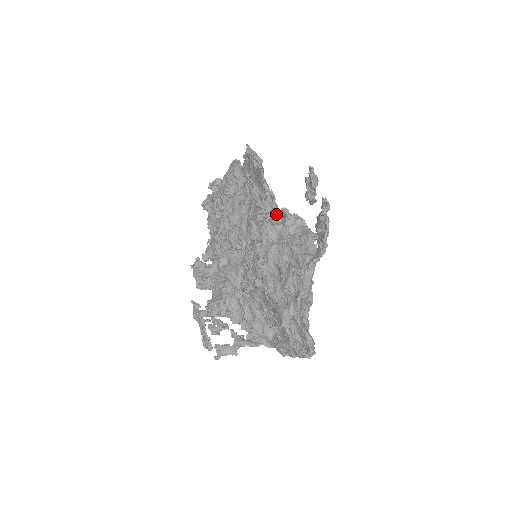
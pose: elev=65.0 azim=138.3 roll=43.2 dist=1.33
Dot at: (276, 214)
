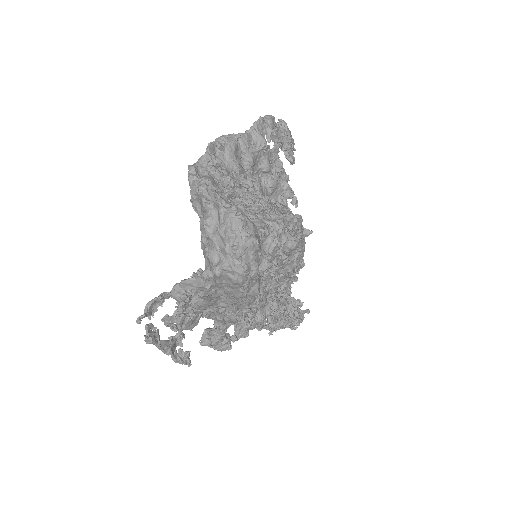
Dot at: occluded
